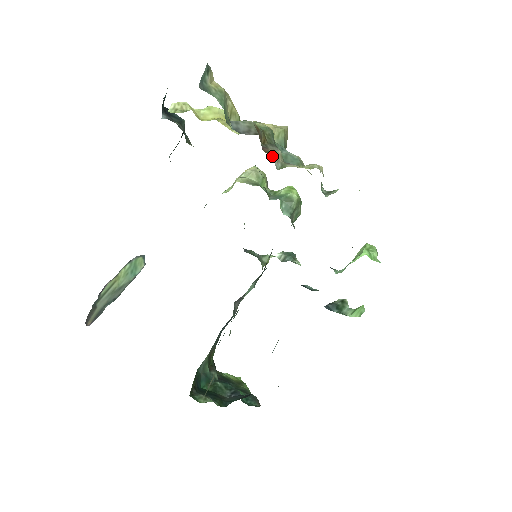
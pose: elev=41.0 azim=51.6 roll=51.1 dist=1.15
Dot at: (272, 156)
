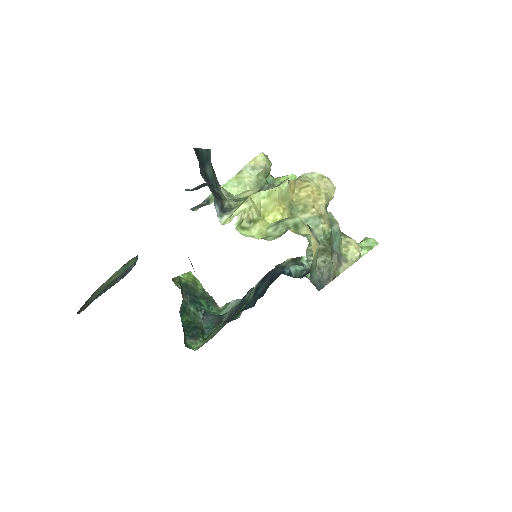
Dot at: occluded
